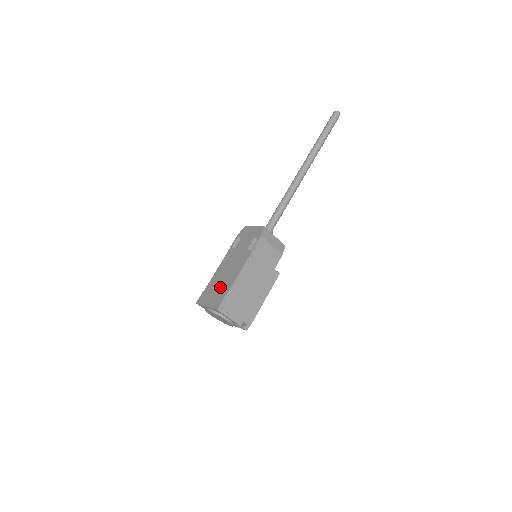
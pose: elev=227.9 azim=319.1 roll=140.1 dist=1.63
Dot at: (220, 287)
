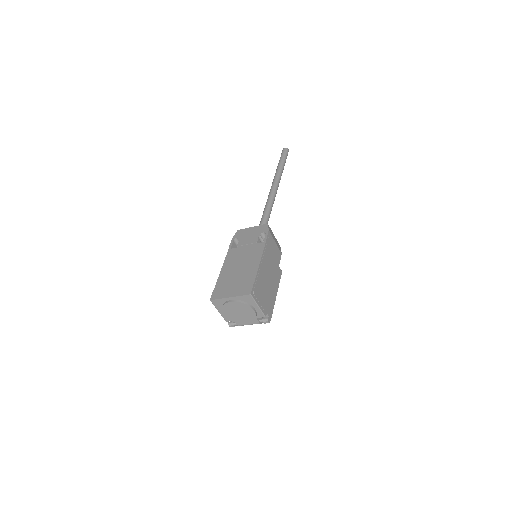
Dot at: (240, 278)
